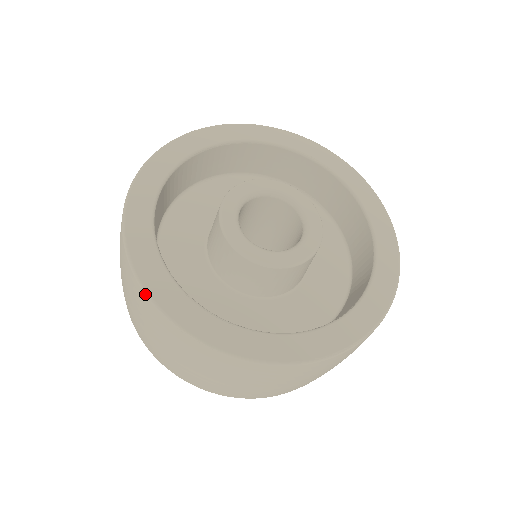
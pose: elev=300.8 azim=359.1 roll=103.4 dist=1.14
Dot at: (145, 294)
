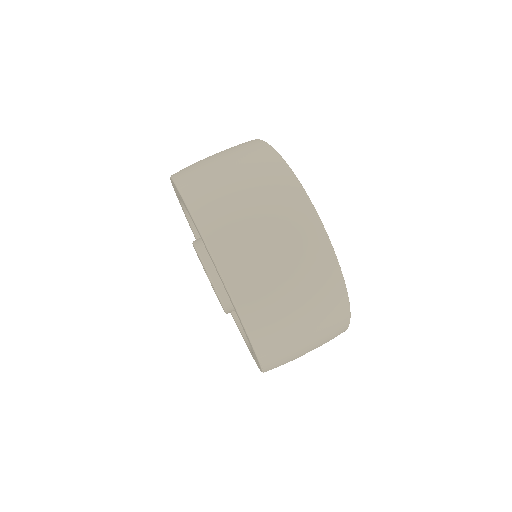
Dot at: (300, 184)
